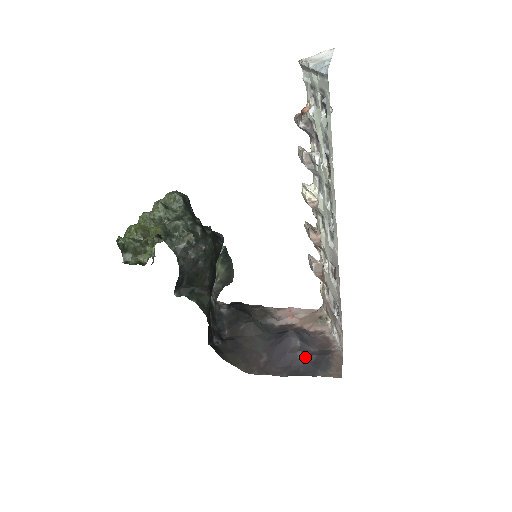
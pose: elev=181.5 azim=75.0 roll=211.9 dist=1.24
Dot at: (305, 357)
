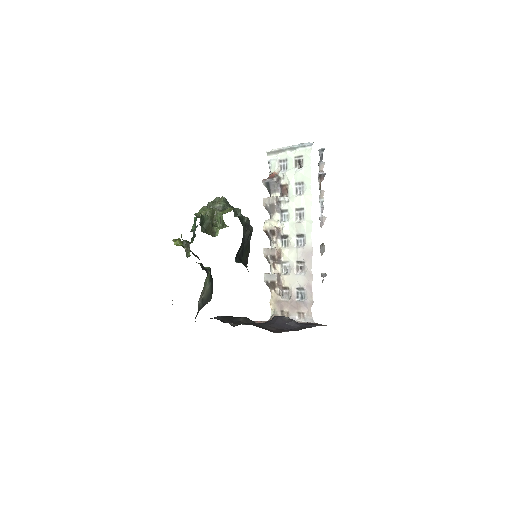
Dot at: (299, 323)
